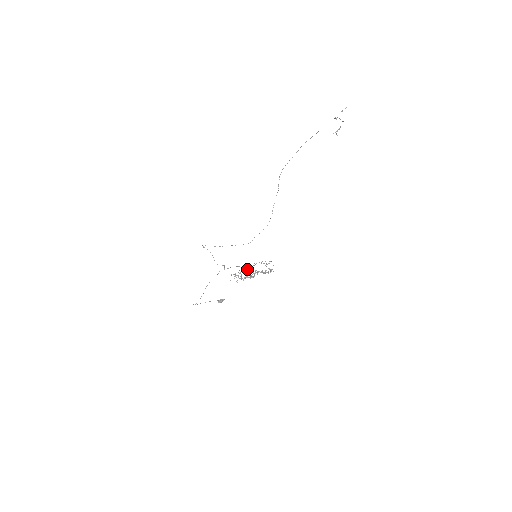
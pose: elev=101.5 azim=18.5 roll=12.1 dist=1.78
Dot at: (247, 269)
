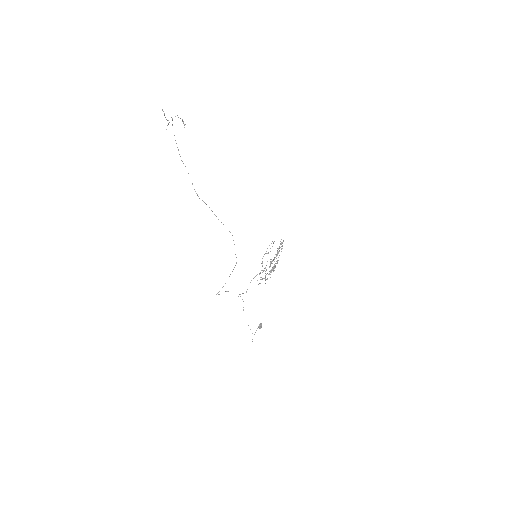
Dot at: (262, 270)
